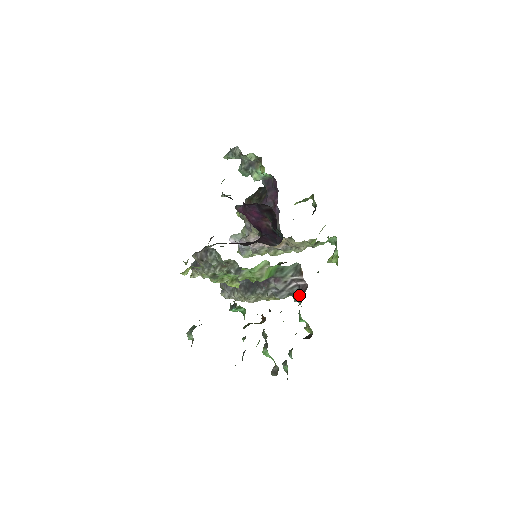
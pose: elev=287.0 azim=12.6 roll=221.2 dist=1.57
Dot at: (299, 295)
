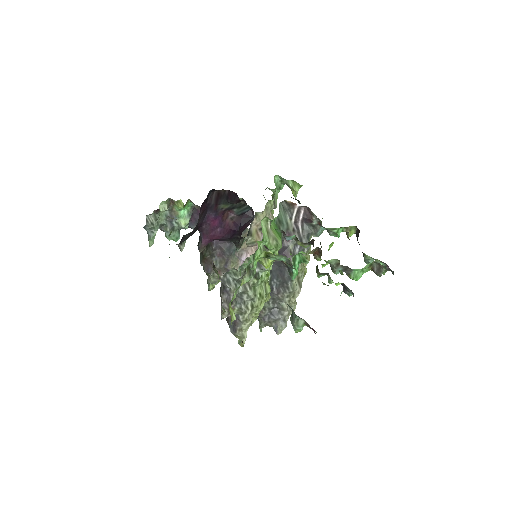
Dot at: (313, 225)
